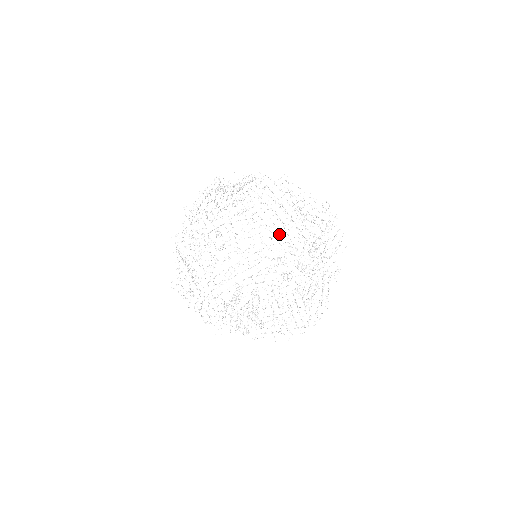
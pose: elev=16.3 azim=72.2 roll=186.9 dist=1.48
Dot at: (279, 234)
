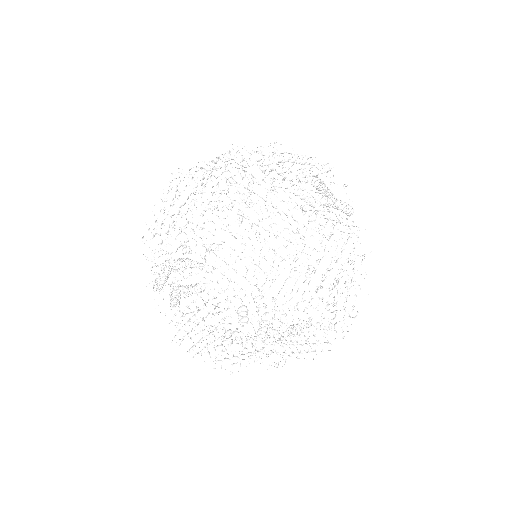
Dot at: (301, 185)
